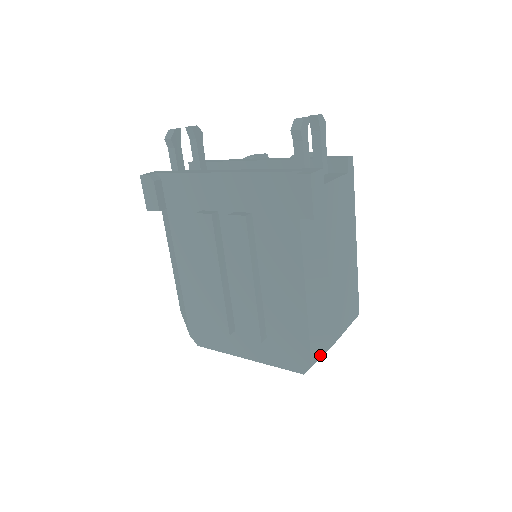
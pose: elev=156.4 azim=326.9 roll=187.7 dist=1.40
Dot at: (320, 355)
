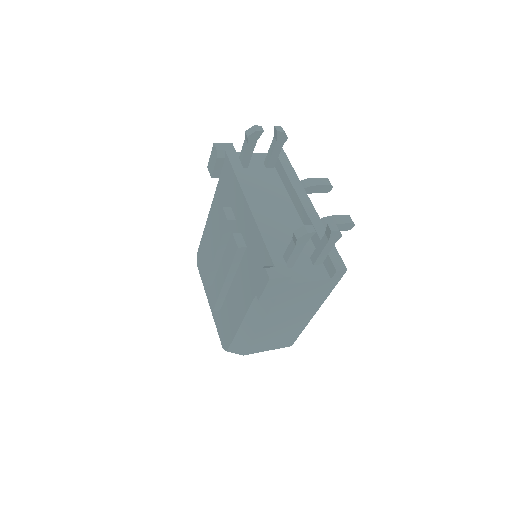
Dot at: (234, 352)
